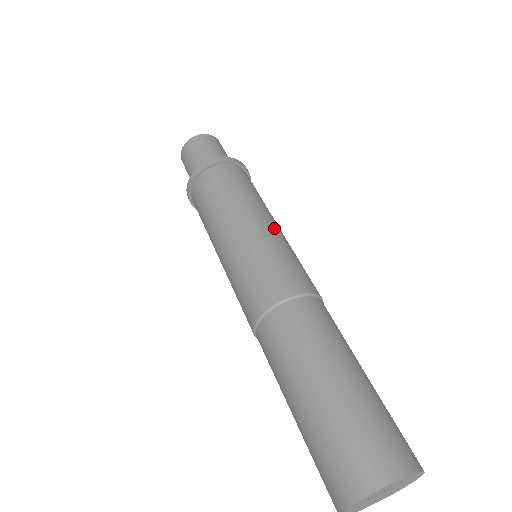
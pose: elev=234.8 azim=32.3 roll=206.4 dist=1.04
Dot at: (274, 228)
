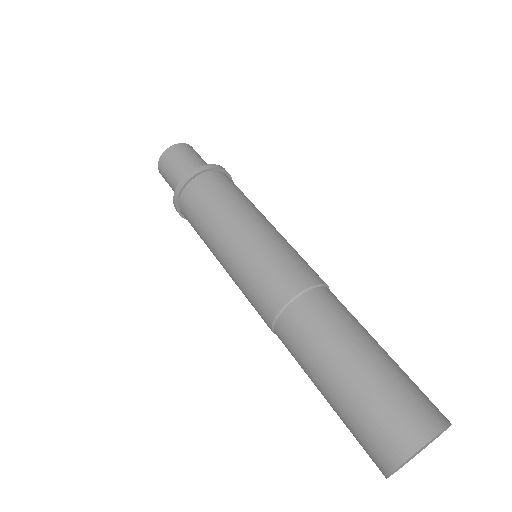
Dot at: (268, 227)
